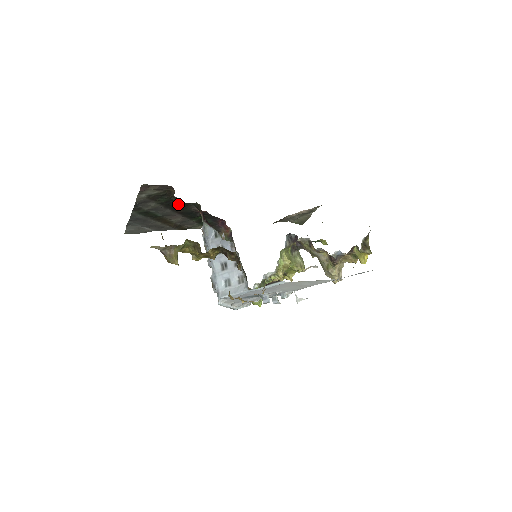
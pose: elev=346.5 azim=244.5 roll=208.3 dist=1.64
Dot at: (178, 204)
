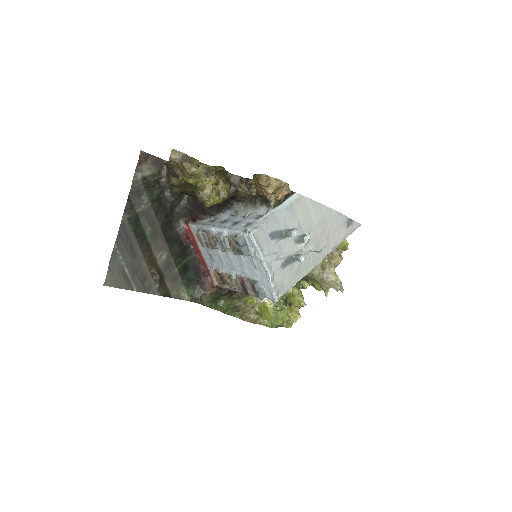
Dot at: (167, 207)
